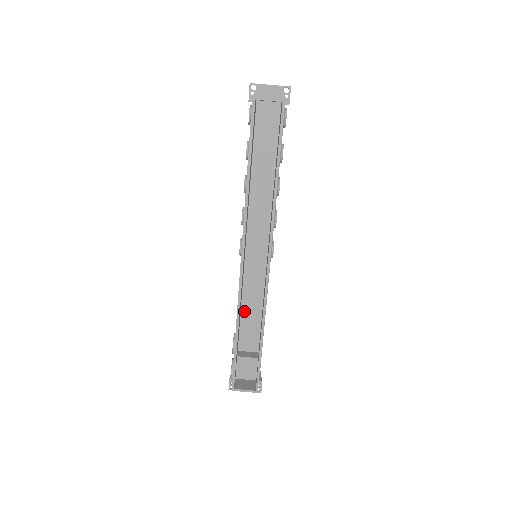
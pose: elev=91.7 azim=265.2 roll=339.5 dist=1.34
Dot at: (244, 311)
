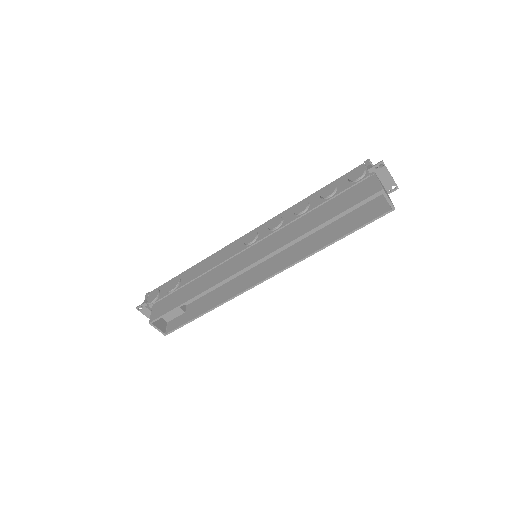
Dot at: occluded
